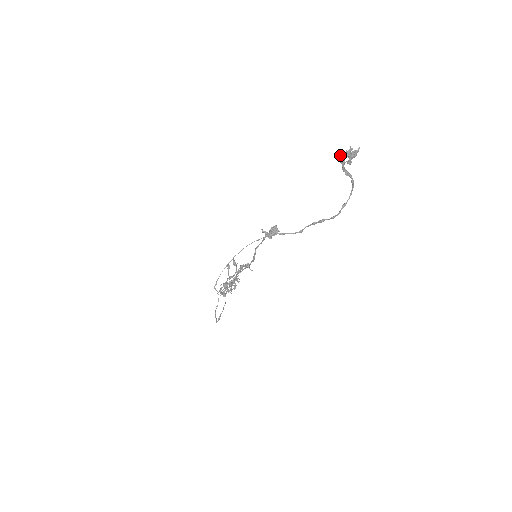
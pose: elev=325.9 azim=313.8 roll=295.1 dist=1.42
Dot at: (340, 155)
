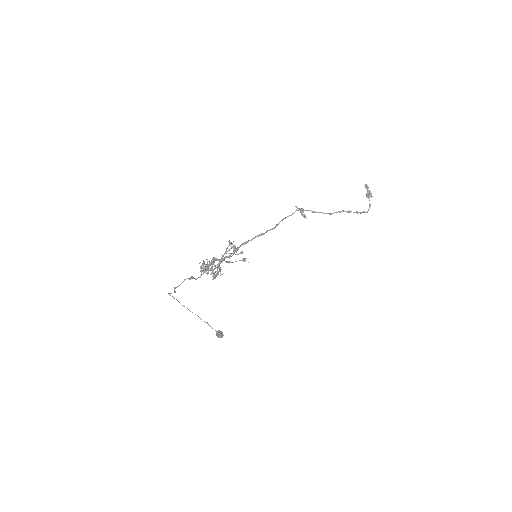
Dot at: (367, 185)
